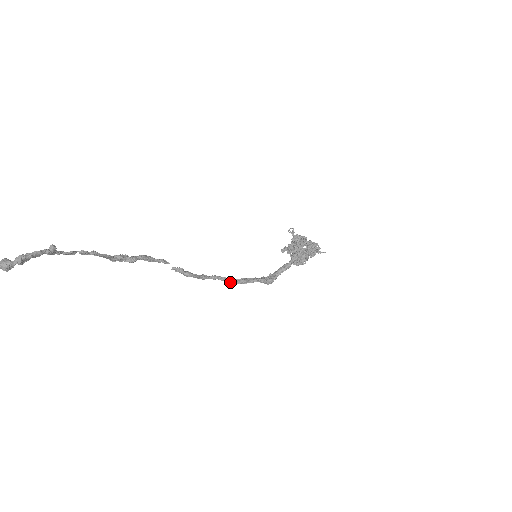
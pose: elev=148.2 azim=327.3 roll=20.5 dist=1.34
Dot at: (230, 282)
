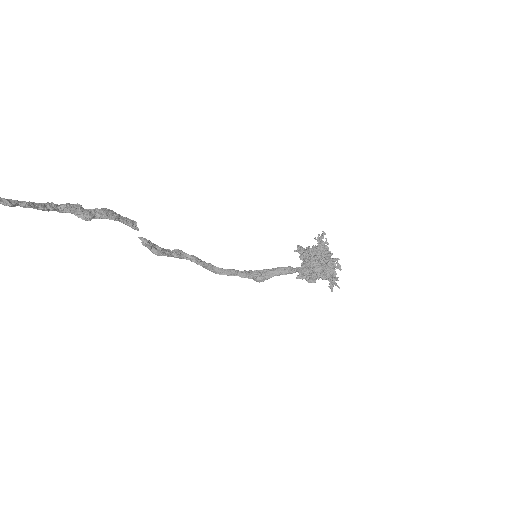
Dot at: (209, 269)
